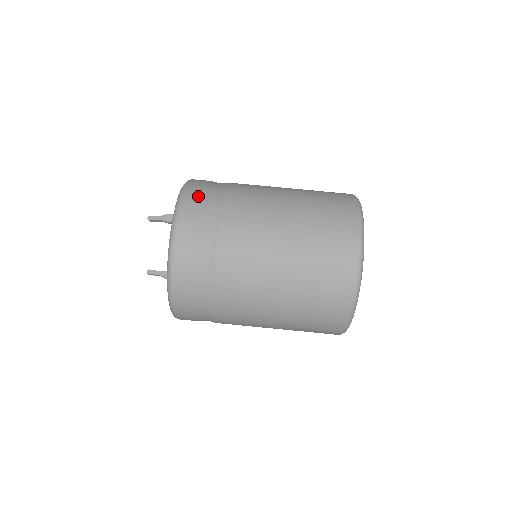
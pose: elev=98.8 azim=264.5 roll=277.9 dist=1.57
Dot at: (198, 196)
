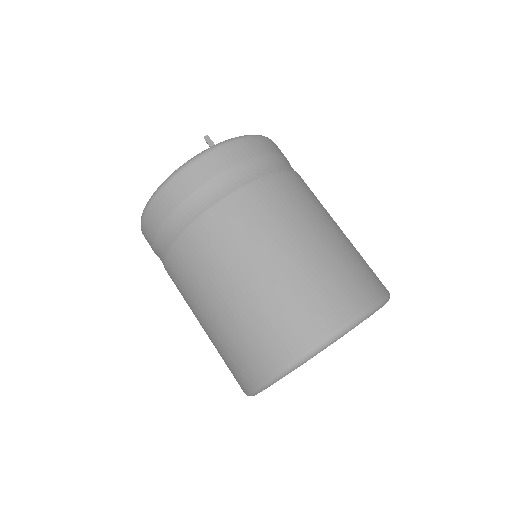
Dot at: (240, 156)
